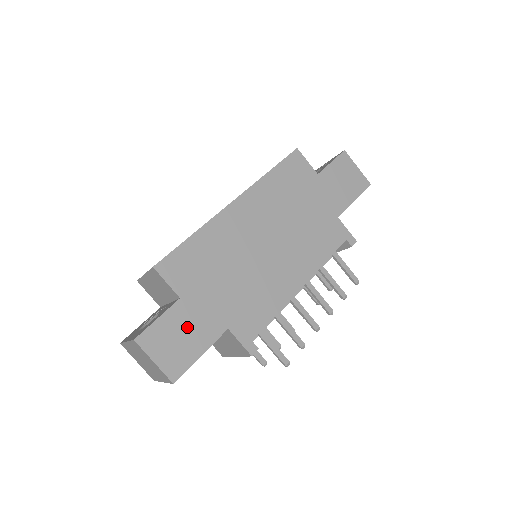
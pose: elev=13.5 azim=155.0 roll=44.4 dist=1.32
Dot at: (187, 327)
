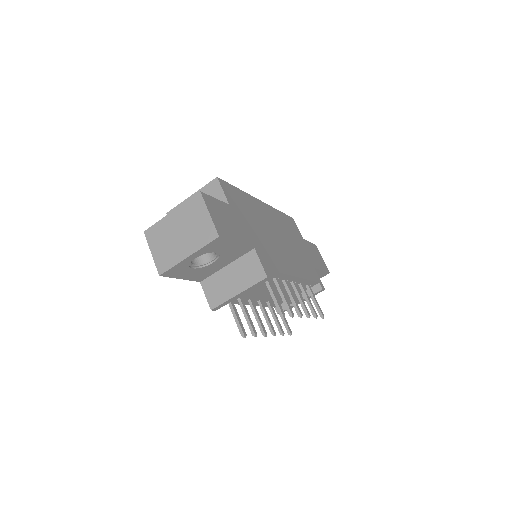
Dot at: (231, 221)
